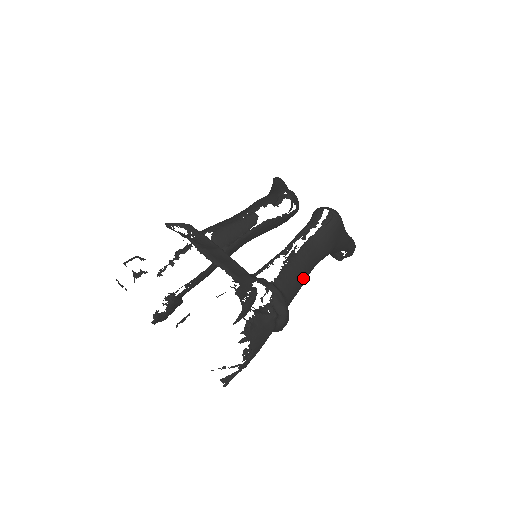
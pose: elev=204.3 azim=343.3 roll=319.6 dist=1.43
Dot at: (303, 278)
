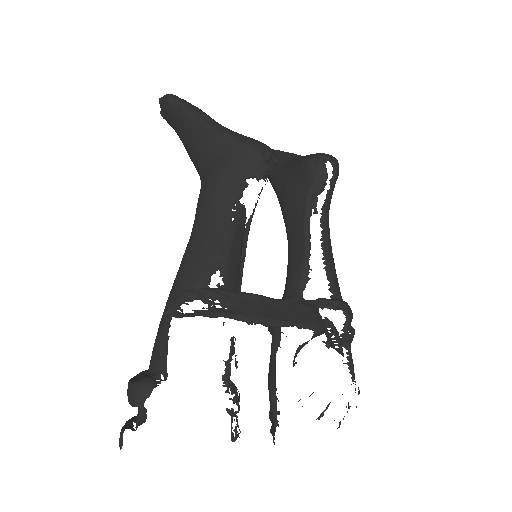
Dot at: occluded
